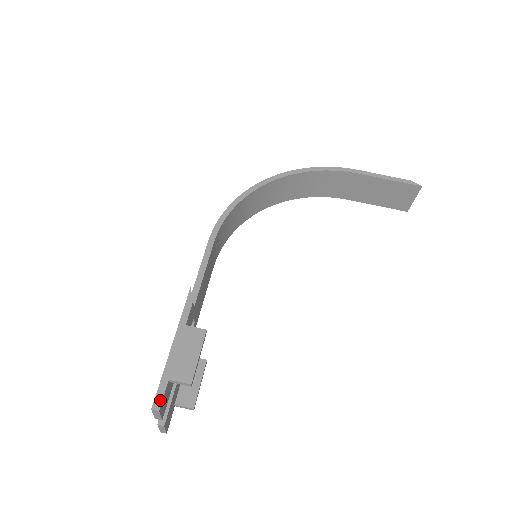
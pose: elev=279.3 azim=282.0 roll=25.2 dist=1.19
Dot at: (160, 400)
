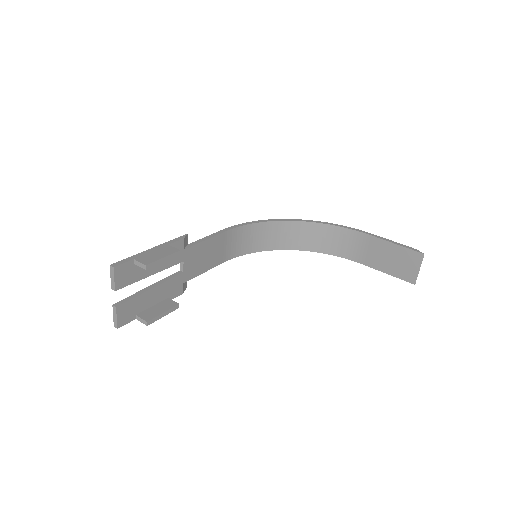
Dot at: (119, 264)
